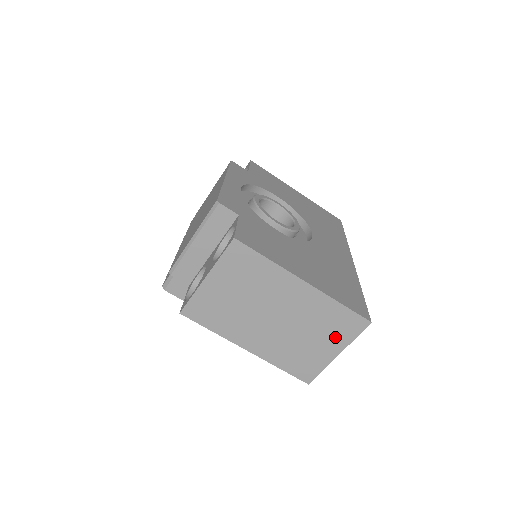
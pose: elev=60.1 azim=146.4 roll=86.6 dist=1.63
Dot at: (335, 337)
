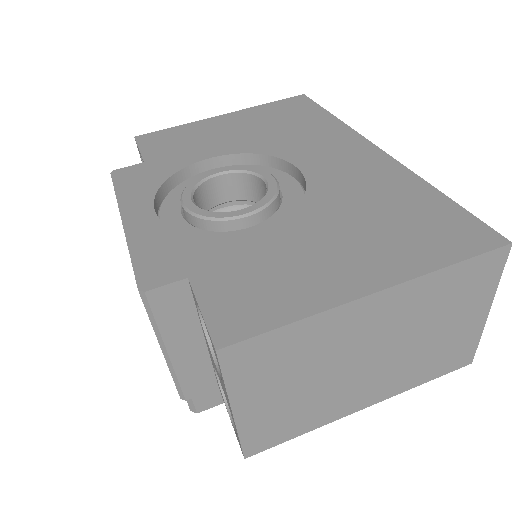
Dot at: (470, 301)
